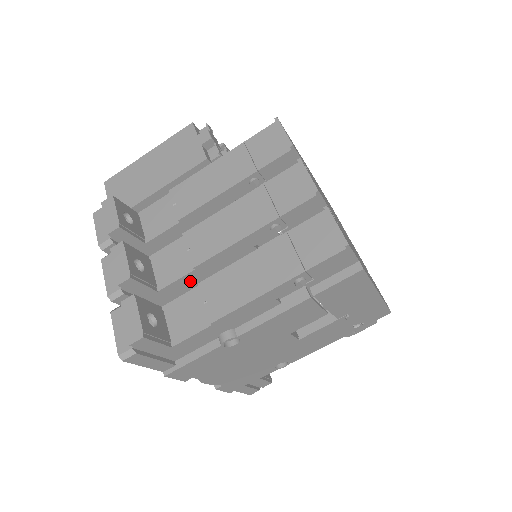
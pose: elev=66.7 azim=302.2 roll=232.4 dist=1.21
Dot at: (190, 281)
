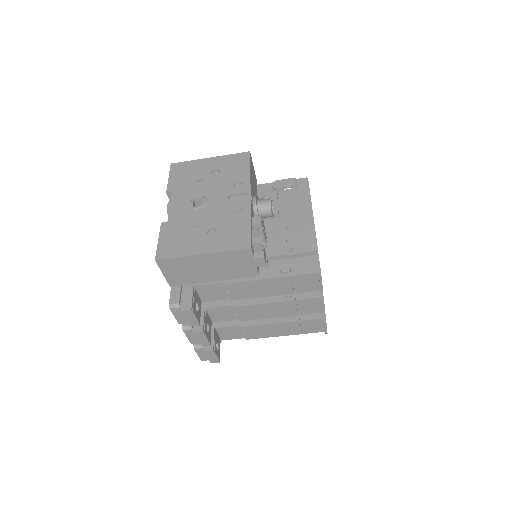
Dot at: occluded
